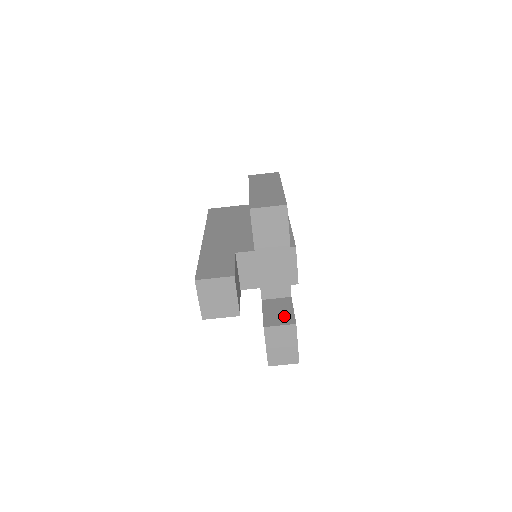
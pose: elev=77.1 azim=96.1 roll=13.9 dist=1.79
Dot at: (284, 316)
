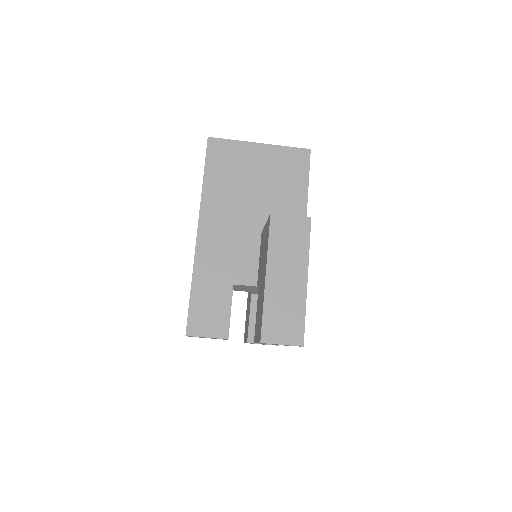
Dot at: occluded
